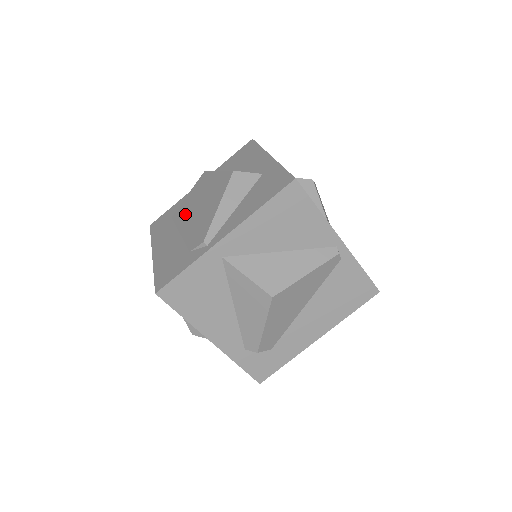
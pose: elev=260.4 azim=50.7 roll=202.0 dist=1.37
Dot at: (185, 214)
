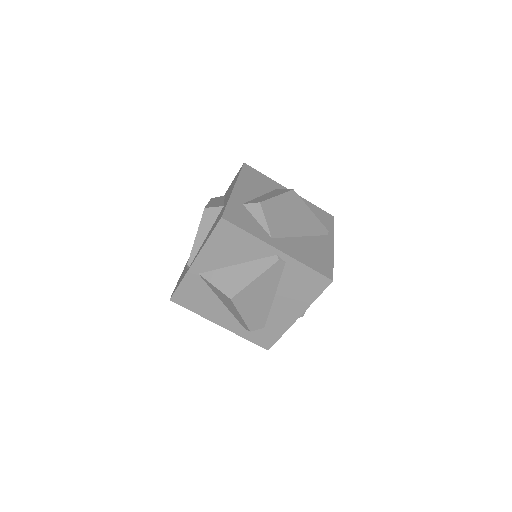
Dot at: occluded
